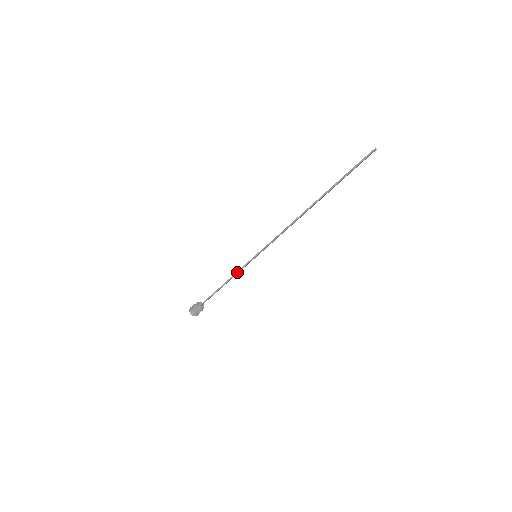
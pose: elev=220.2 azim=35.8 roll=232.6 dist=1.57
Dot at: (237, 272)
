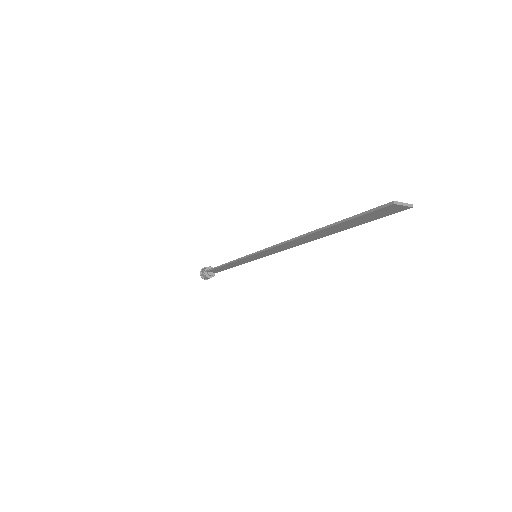
Dot at: (236, 260)
